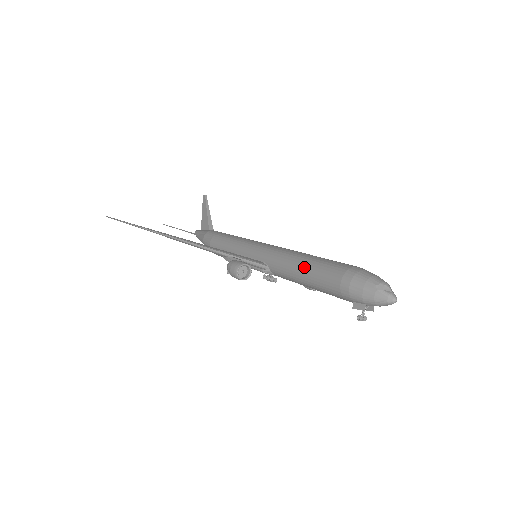
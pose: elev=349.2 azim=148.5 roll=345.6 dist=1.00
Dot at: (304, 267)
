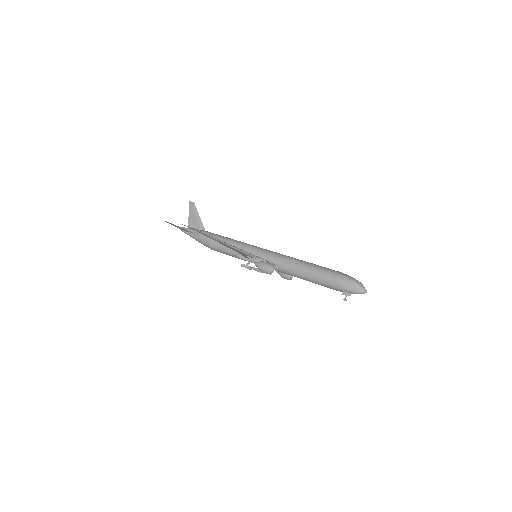
Dot at: (309, 270)
